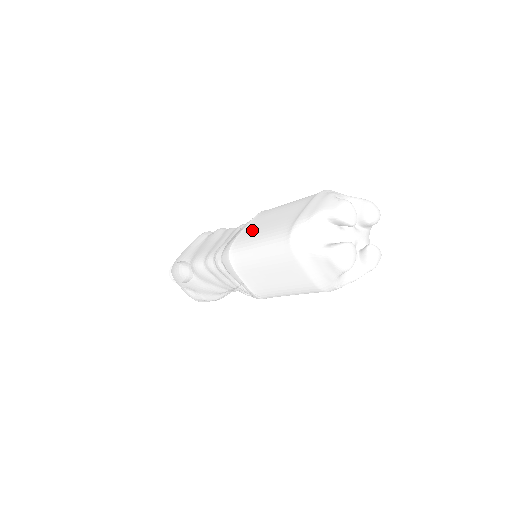
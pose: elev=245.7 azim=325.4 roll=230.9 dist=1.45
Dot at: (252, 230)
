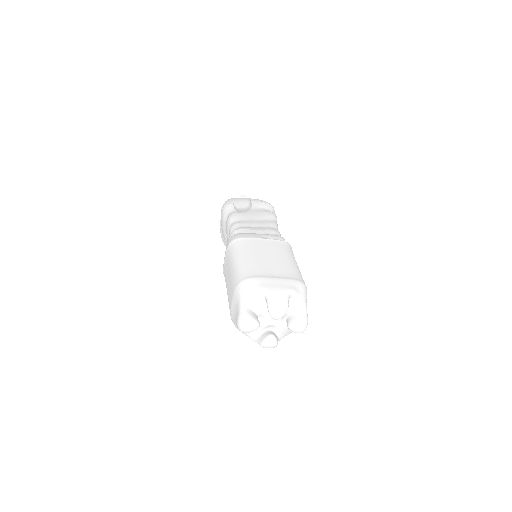
Dot at: (256, 246)
